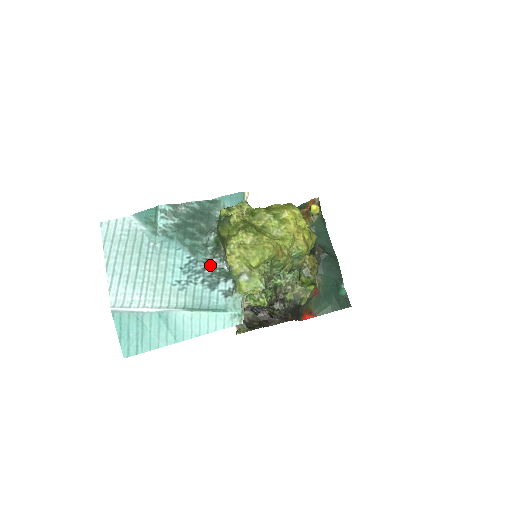
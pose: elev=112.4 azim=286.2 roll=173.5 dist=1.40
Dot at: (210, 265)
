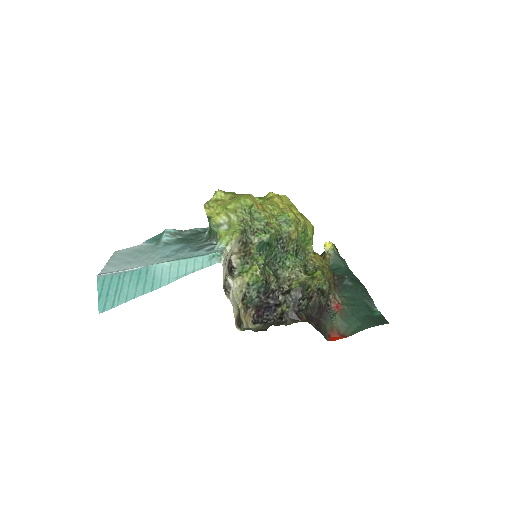
Dot at: (200, 244)
